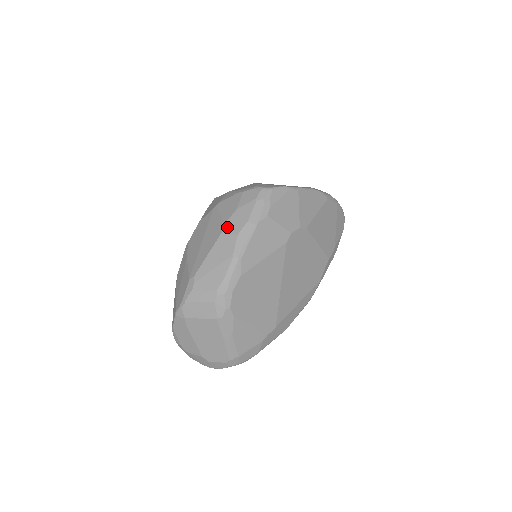
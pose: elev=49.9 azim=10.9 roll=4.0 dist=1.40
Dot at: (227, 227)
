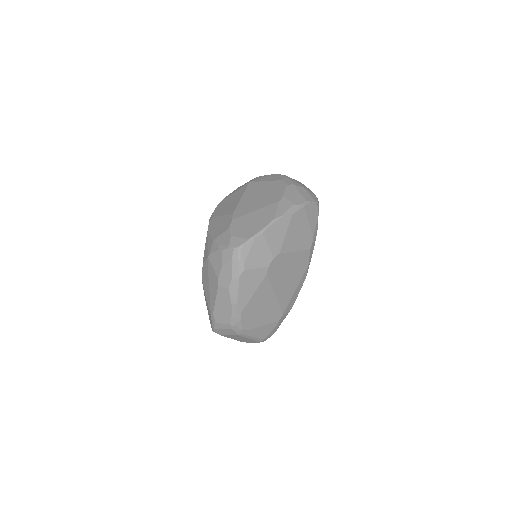
Dot at: (220, 283)
